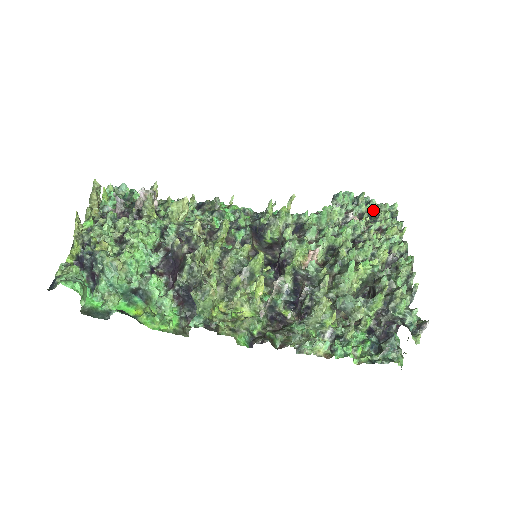
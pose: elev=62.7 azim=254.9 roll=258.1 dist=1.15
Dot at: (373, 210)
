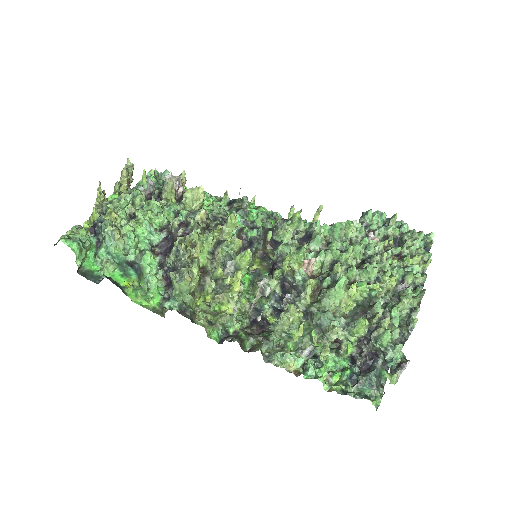
Dot at: (402, 235)
